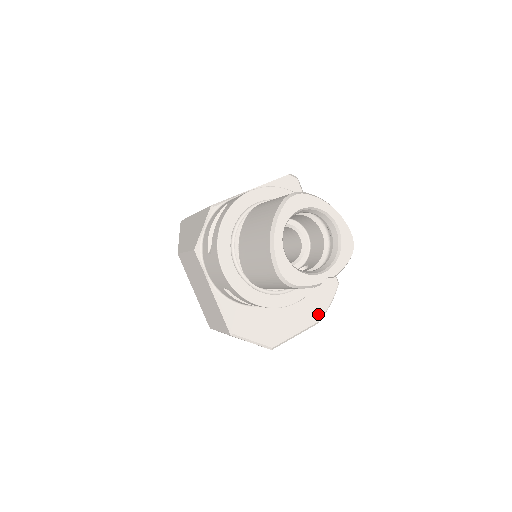
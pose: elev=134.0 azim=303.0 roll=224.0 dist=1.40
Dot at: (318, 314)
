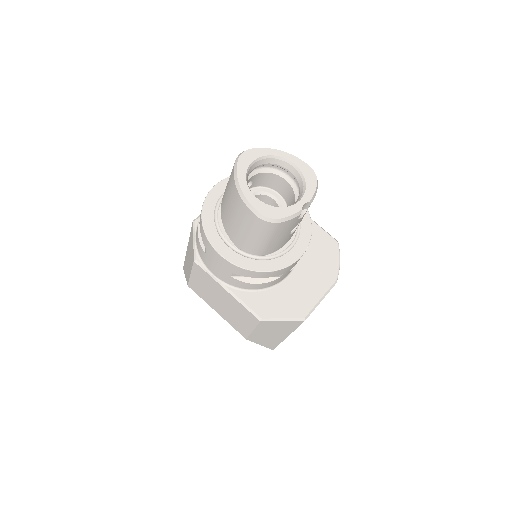
Dot at: (332, 274)
